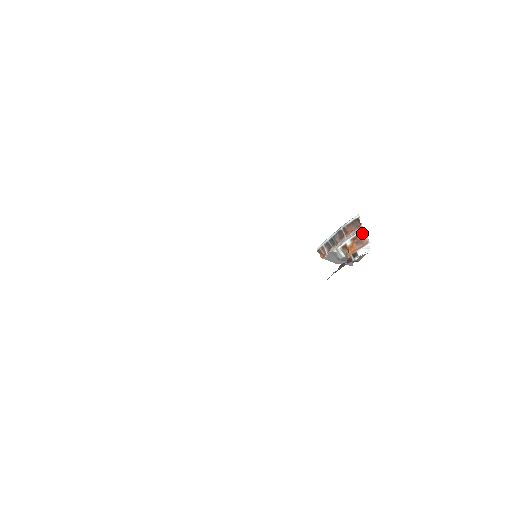
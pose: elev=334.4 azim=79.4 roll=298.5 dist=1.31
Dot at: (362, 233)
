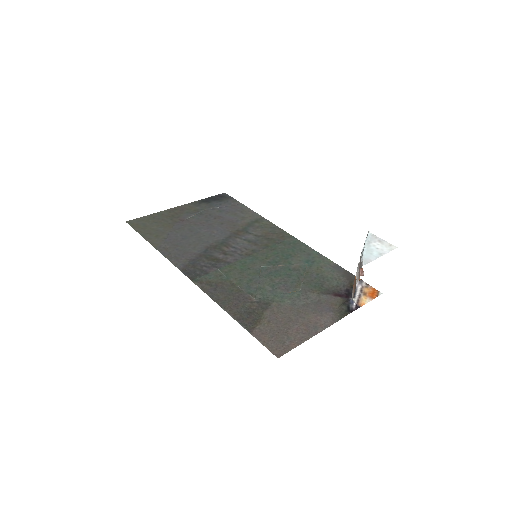
Dot at: (355, 285)
